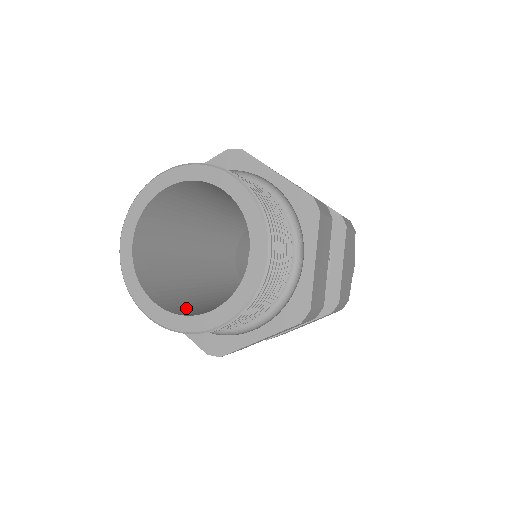
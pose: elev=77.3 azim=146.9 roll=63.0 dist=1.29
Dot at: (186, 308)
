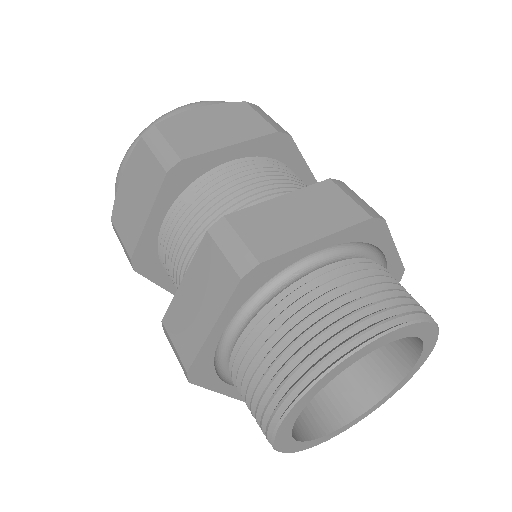
Dot at: (345, 386)
